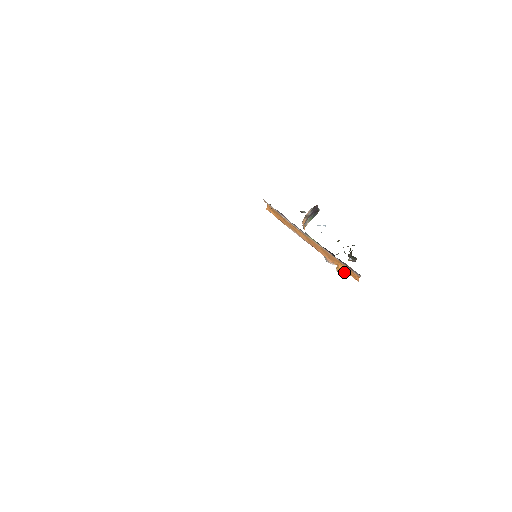
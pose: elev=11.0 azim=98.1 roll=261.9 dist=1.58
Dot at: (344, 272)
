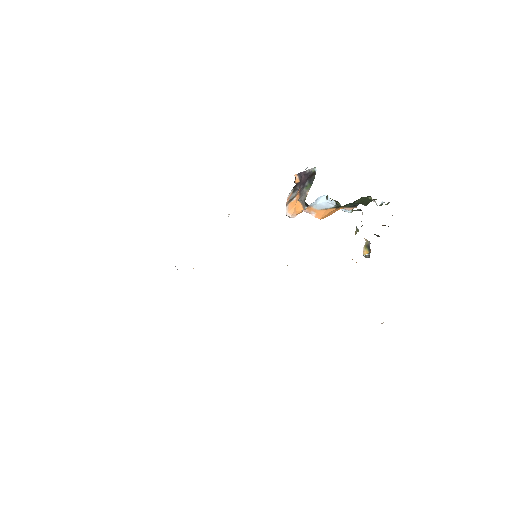
Dot at: occluded
